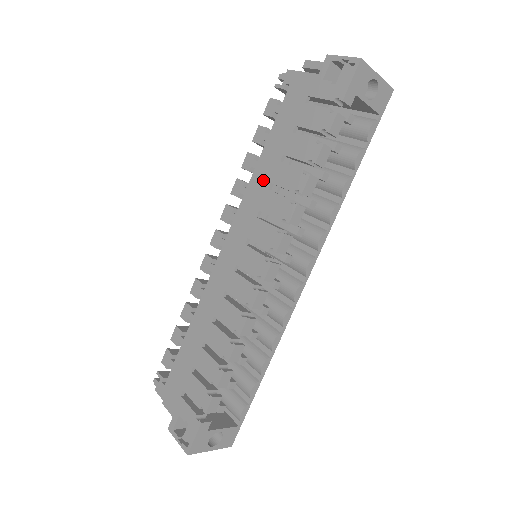
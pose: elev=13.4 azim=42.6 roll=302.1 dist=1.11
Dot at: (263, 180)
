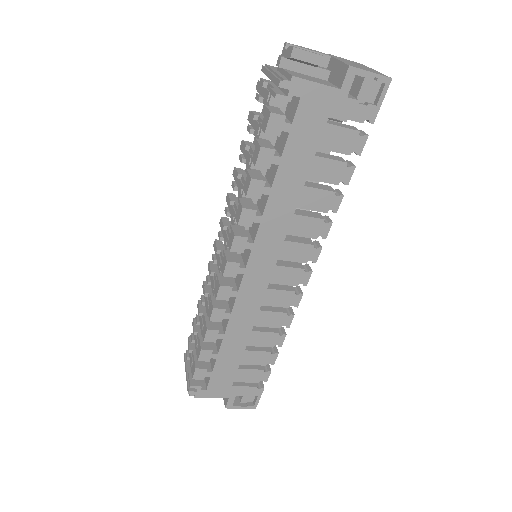
Dot at: (285, 206)
